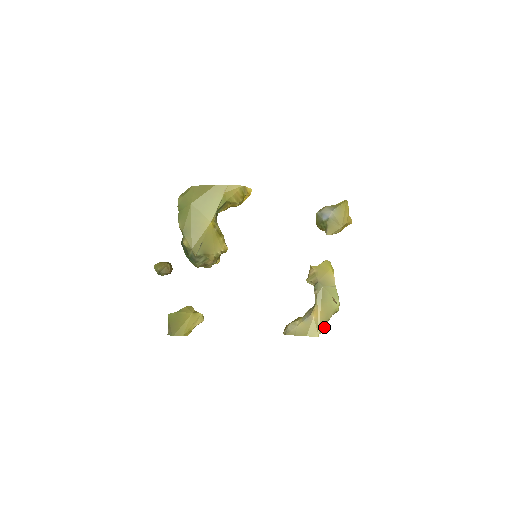
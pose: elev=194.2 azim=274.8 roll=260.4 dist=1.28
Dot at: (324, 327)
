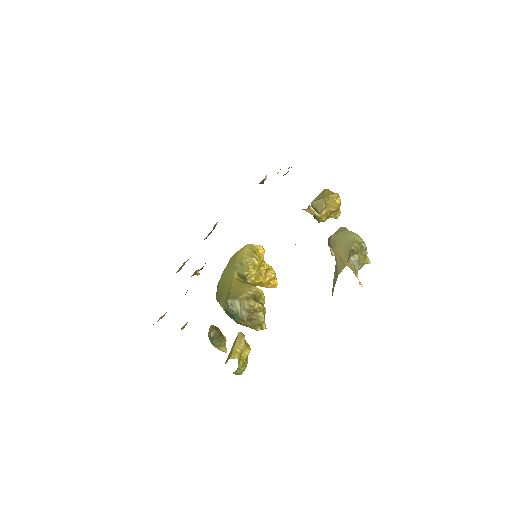
Dot at: (349, 256)
